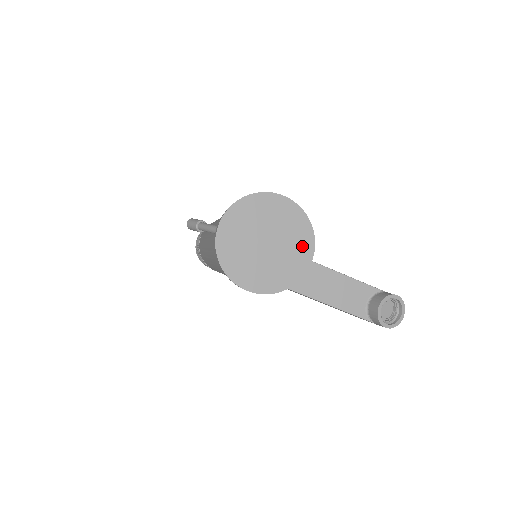
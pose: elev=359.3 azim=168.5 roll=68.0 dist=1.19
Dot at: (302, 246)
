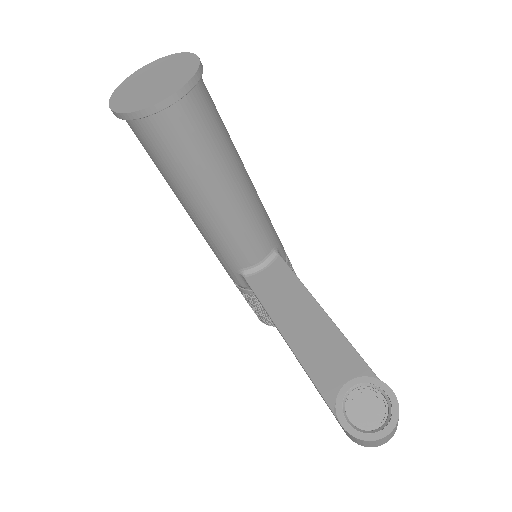
Dot at: (173, 86)
